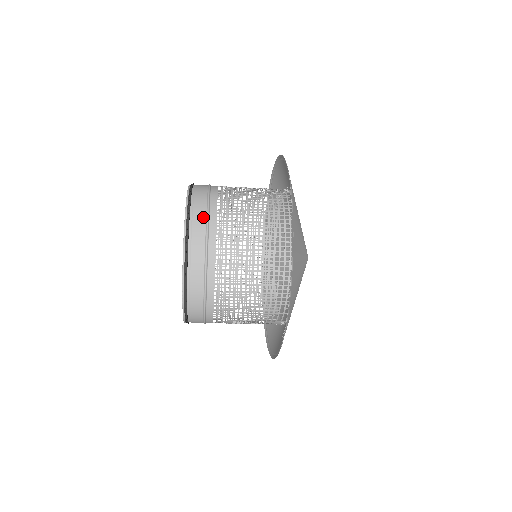
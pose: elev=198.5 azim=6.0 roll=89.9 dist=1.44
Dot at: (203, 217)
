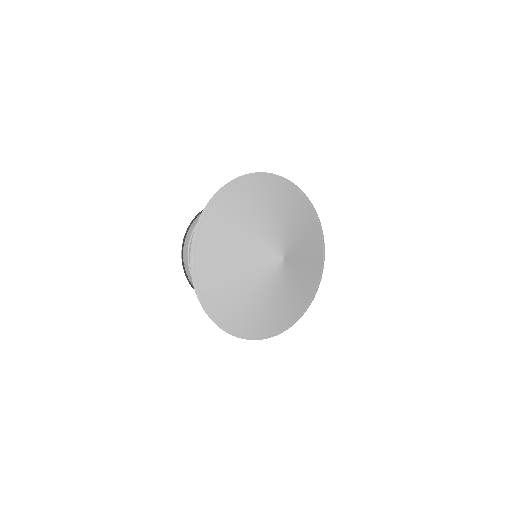
Dot at: occluded
